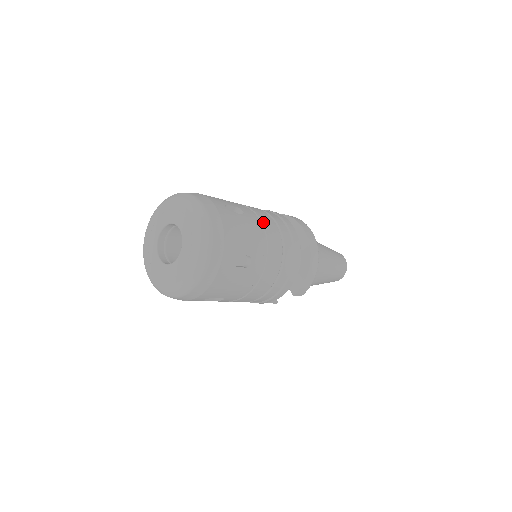
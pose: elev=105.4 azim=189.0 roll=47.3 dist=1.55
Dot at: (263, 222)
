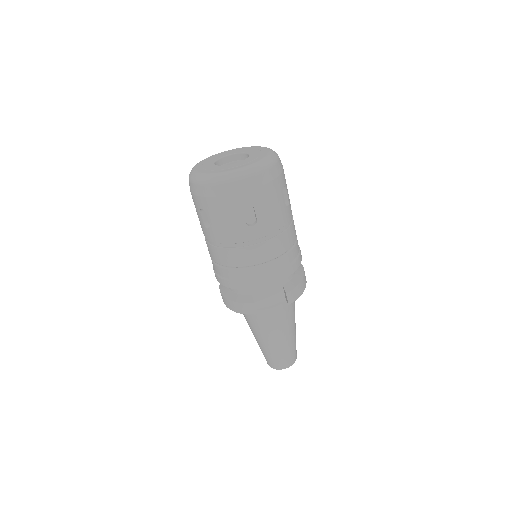
Dot at: occluded
